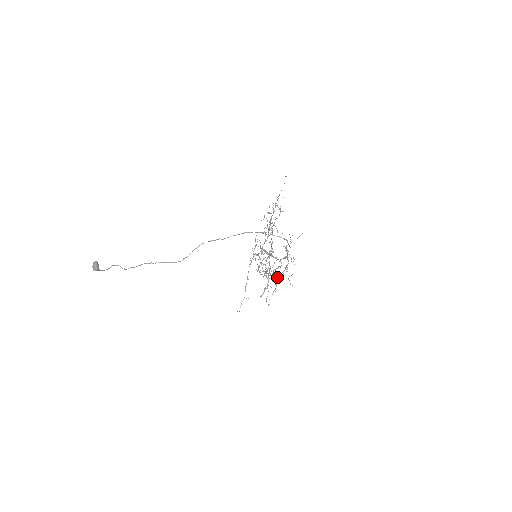
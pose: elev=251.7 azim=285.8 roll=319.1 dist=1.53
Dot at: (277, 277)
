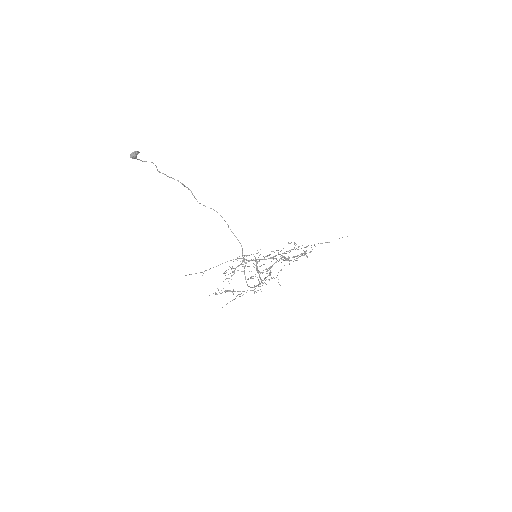
Dot at: (225, 291)
